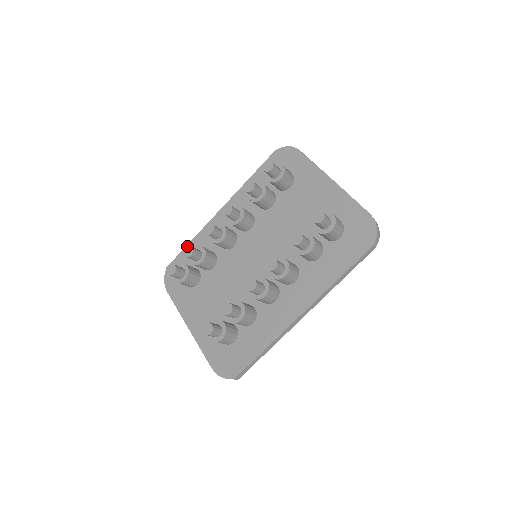
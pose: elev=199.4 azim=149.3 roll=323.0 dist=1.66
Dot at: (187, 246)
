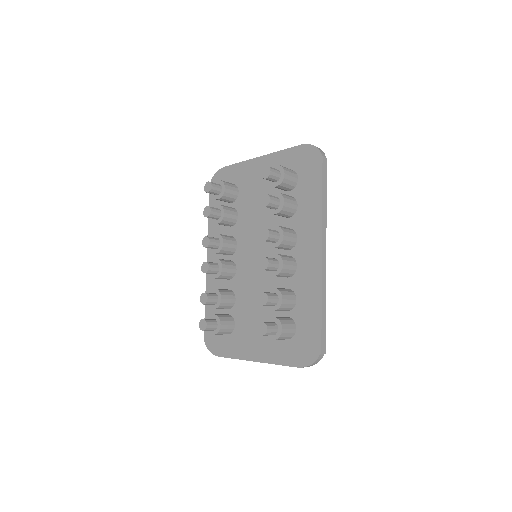
Dot at: (205, 309)
